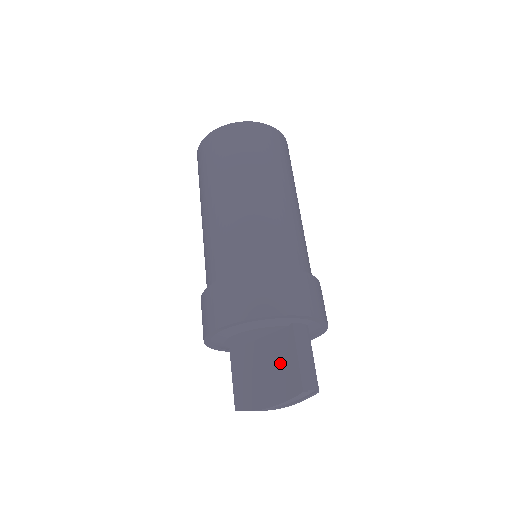
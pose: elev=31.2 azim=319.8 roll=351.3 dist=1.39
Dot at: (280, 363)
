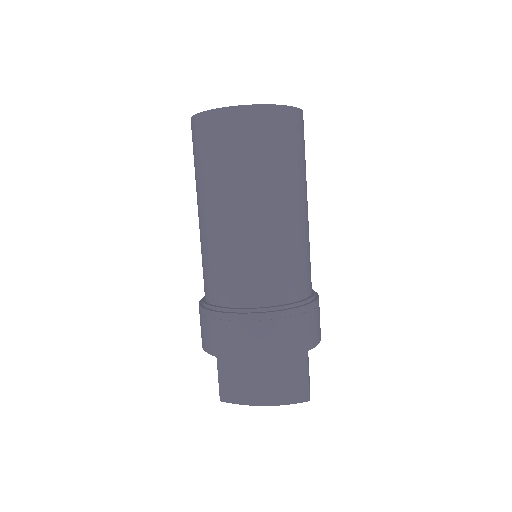
Dot at: (286, 374)
